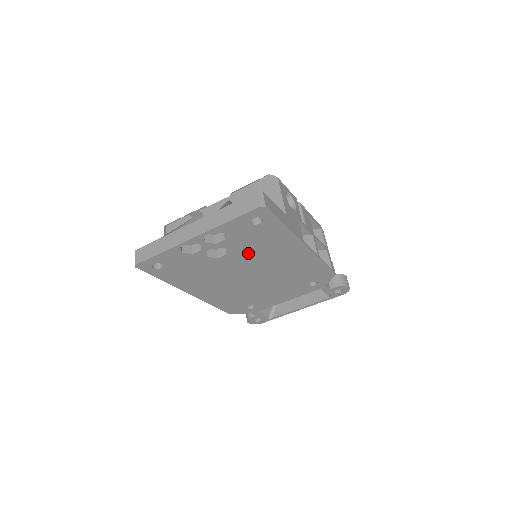
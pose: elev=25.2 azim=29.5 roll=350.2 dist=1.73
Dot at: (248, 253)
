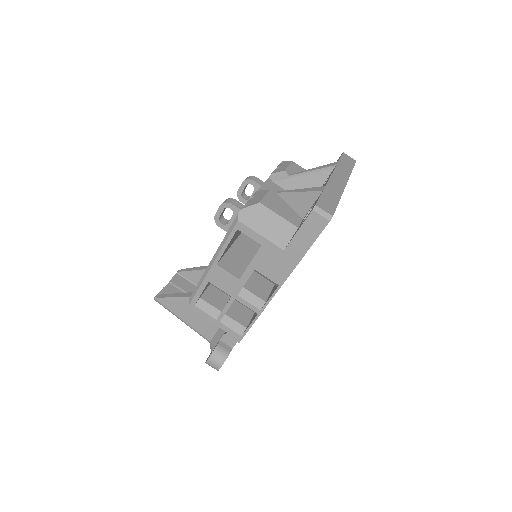
Dot at: occluded
